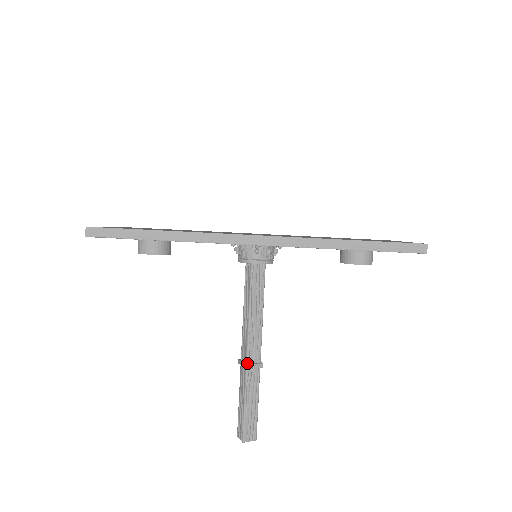
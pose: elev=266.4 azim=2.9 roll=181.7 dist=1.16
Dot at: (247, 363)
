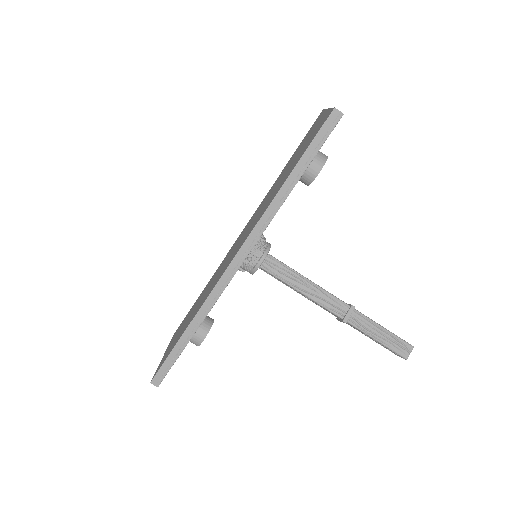
Dot at: (342, 318)
